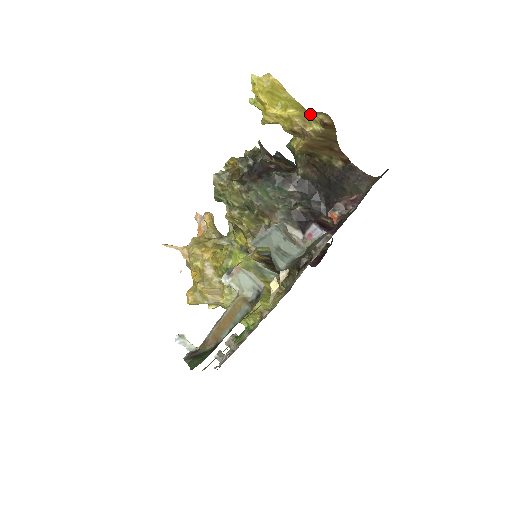
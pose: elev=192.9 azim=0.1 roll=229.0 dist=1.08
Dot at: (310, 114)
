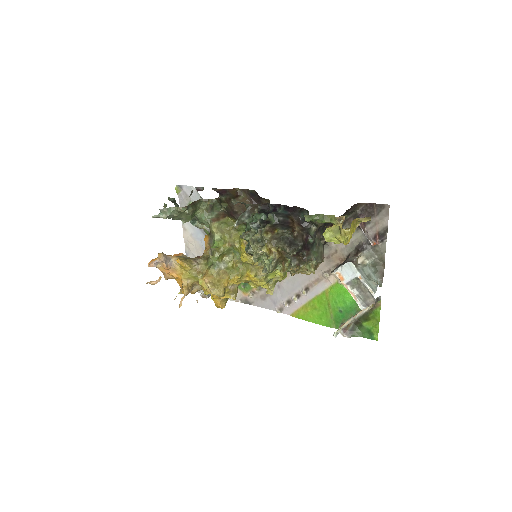
Dot at: (358, 220)
